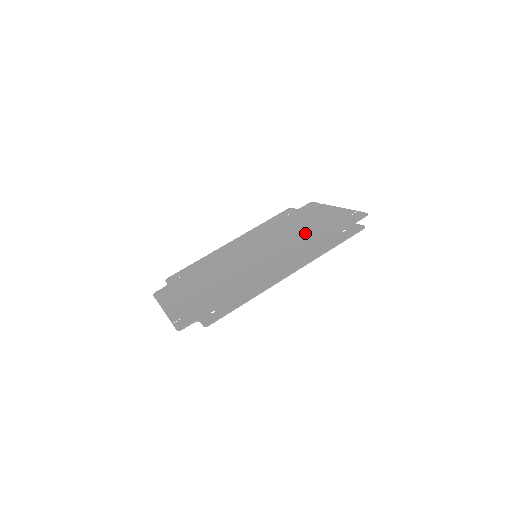
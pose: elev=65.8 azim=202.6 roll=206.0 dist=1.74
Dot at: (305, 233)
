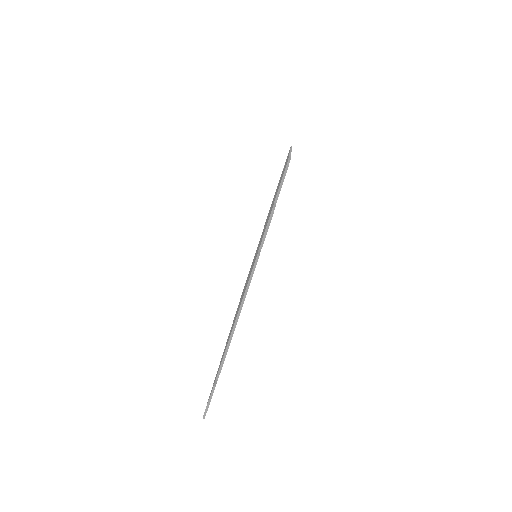
Dot at: occluded
